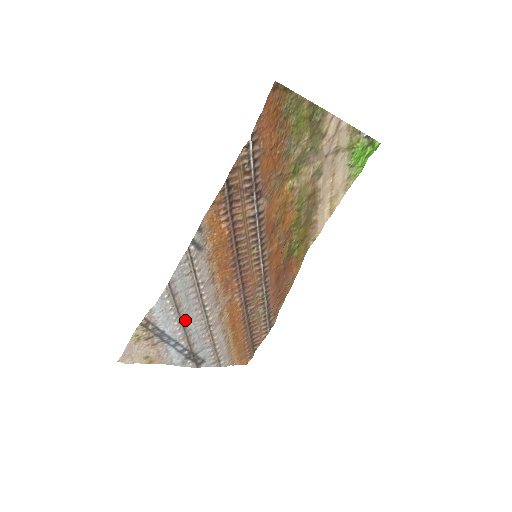
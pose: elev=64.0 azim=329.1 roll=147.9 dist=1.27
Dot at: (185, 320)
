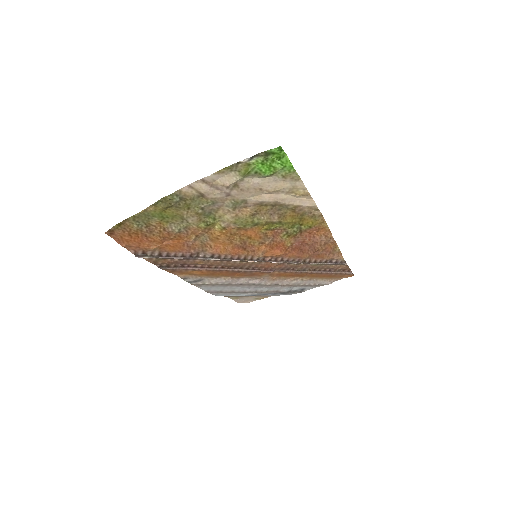
Dot at: (250, 291)
